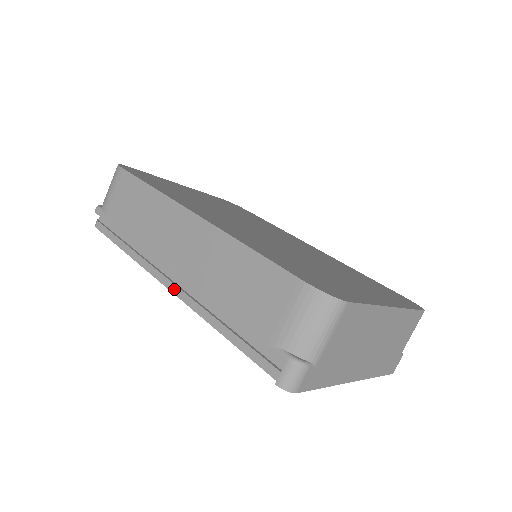
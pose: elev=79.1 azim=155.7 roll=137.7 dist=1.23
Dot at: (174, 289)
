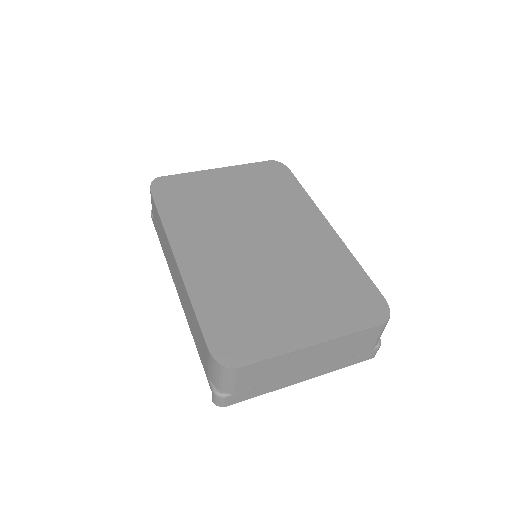
Dot at: occluded
